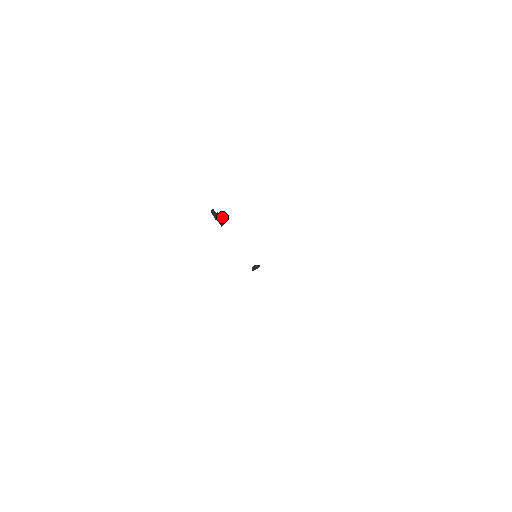
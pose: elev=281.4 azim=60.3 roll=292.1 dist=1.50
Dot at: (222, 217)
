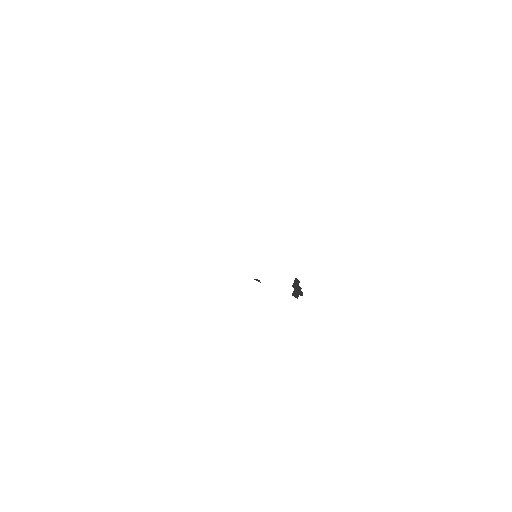
Dot at: (302, 295)
